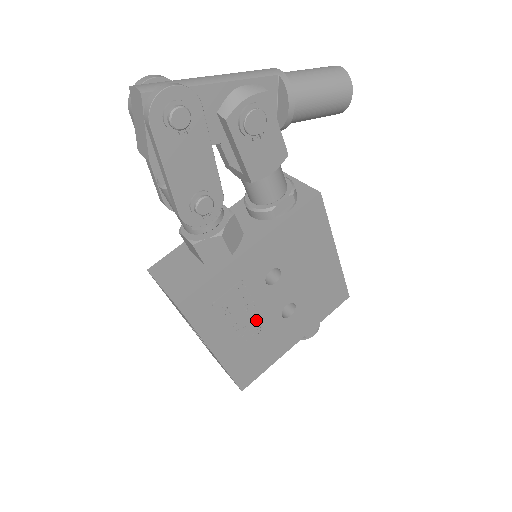
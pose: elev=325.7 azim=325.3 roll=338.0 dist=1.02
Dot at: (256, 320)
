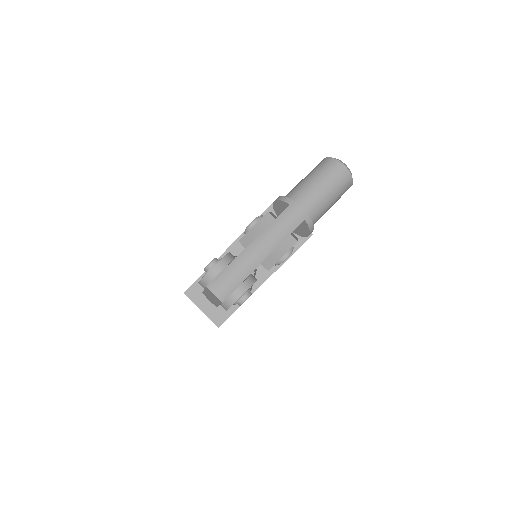
Dot at: occluded
